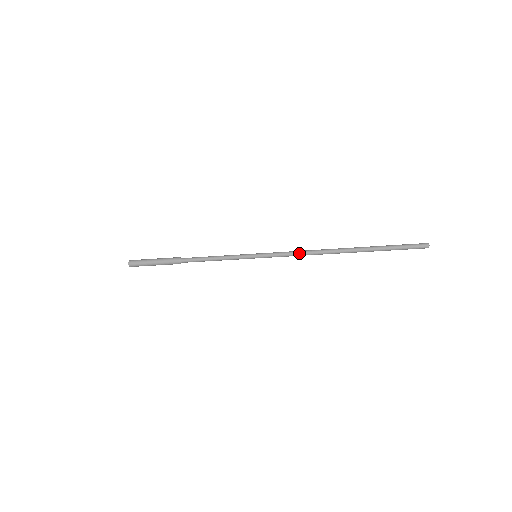
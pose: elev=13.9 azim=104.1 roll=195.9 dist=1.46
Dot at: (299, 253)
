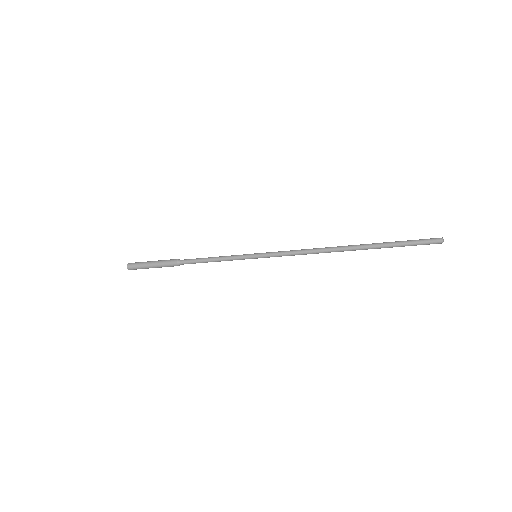
Dot at: (301, 254)
